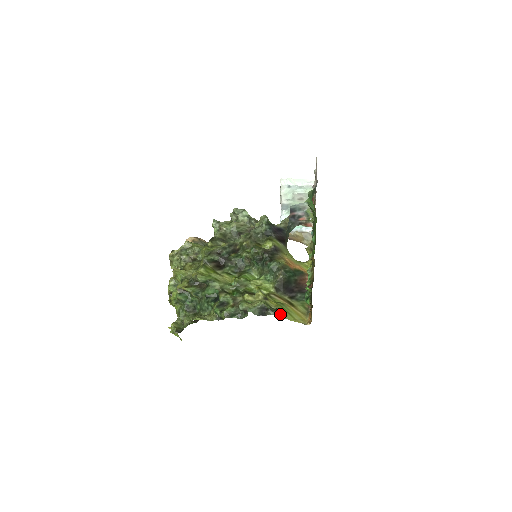
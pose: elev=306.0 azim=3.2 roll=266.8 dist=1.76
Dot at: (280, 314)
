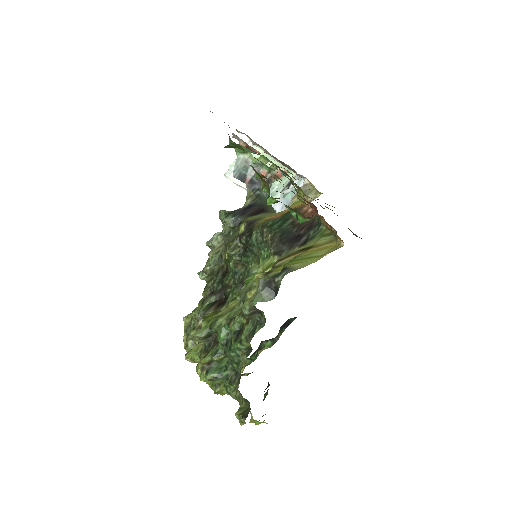
Dot at: (292, 269)
